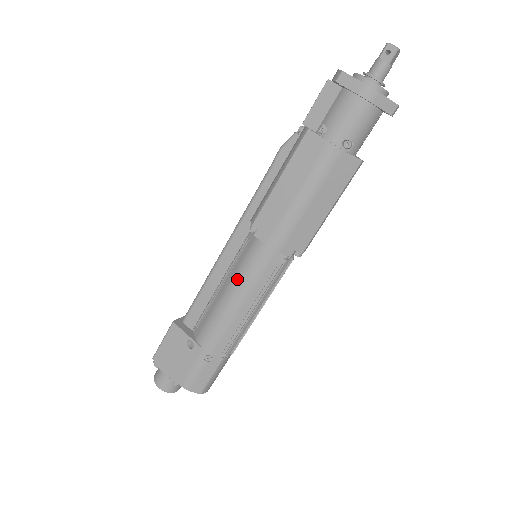
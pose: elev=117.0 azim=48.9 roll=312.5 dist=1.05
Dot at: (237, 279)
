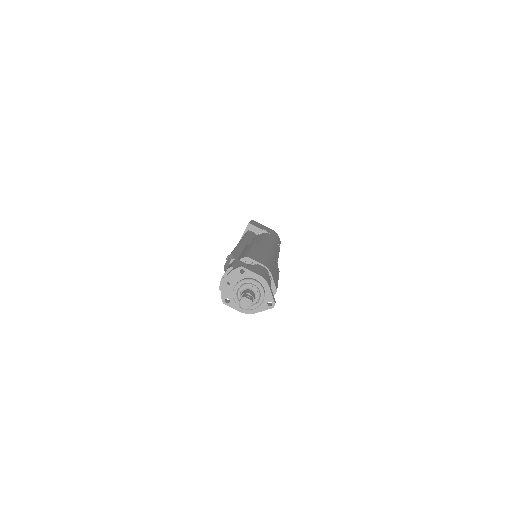
Dot at: occluded
